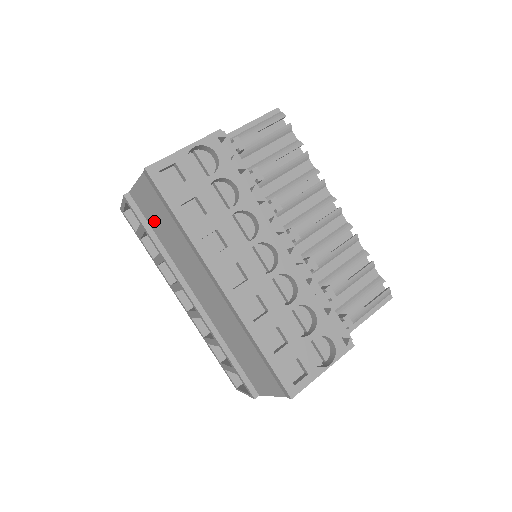
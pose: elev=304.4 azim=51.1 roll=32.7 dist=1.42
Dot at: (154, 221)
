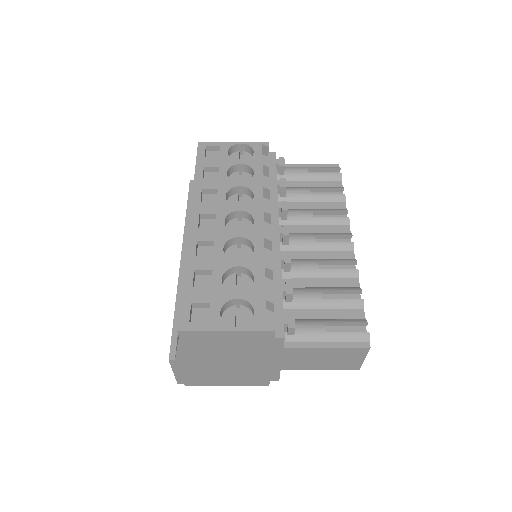
Dot at: occluded
